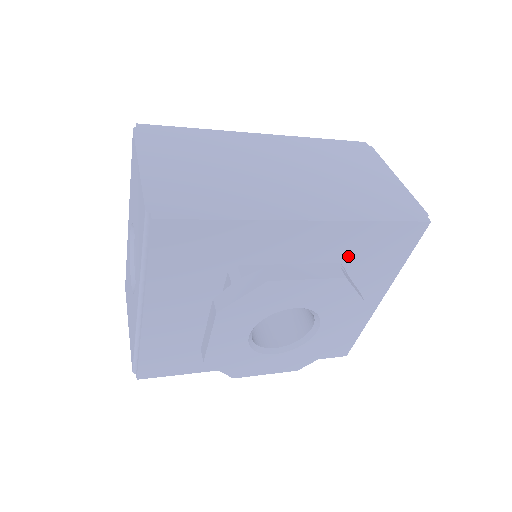
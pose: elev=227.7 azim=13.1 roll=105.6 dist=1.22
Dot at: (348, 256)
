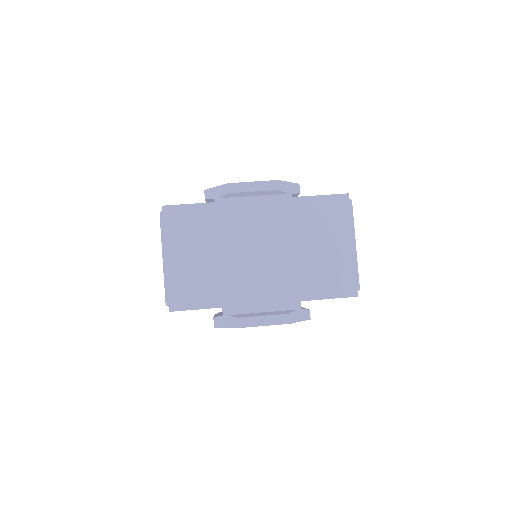
Dot at: occluded
